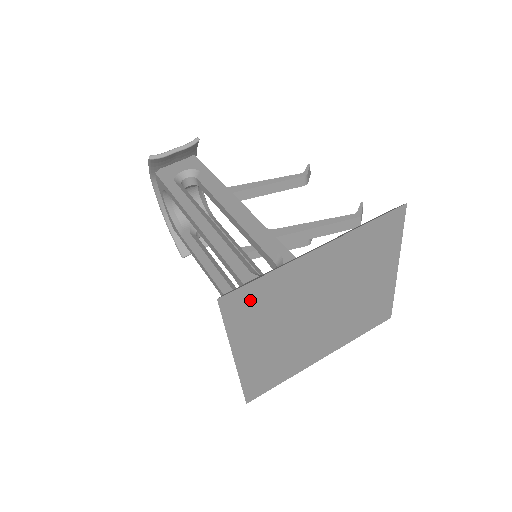
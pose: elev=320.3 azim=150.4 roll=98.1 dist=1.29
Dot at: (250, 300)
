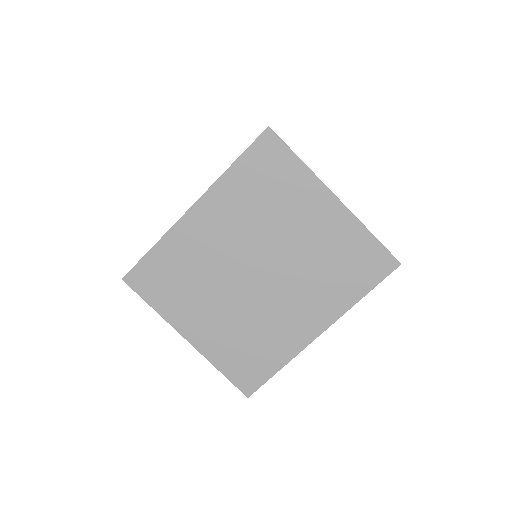
Dot at: (156, 275)
